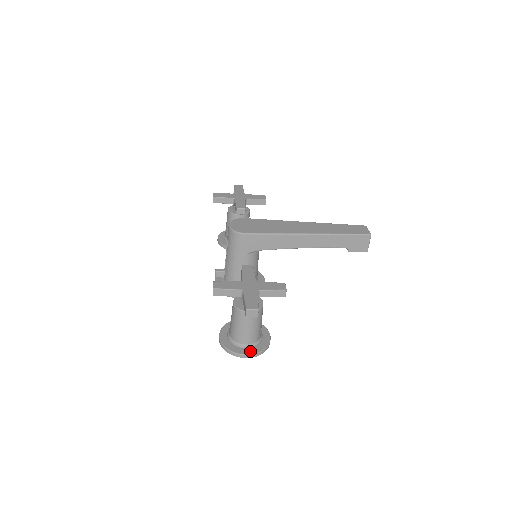
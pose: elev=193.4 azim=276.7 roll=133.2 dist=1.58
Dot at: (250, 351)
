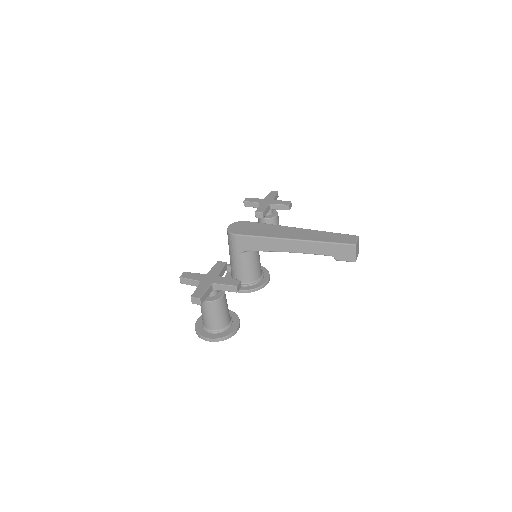
Dot at: (212, 336)
